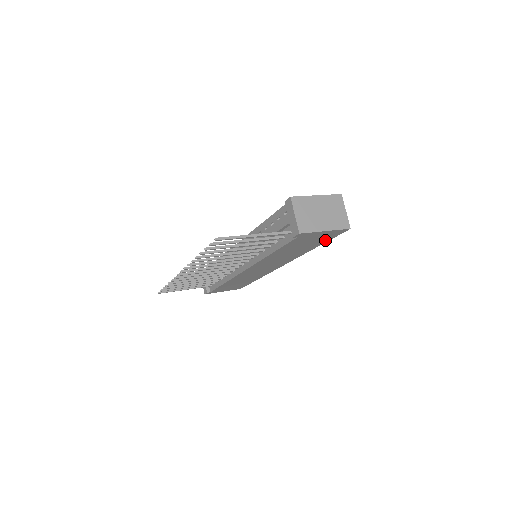
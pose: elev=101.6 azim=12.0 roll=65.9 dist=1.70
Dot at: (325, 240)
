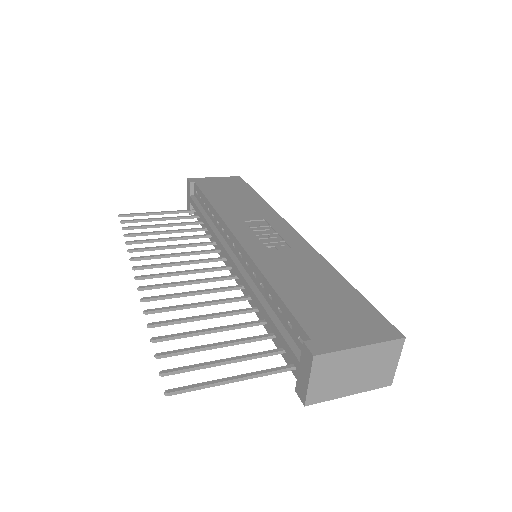
Dot at: occluded
